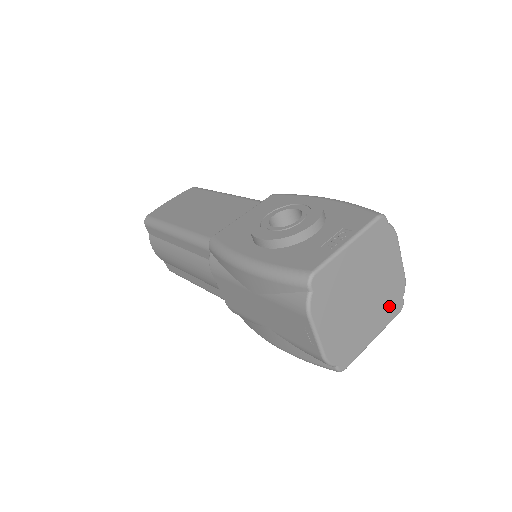
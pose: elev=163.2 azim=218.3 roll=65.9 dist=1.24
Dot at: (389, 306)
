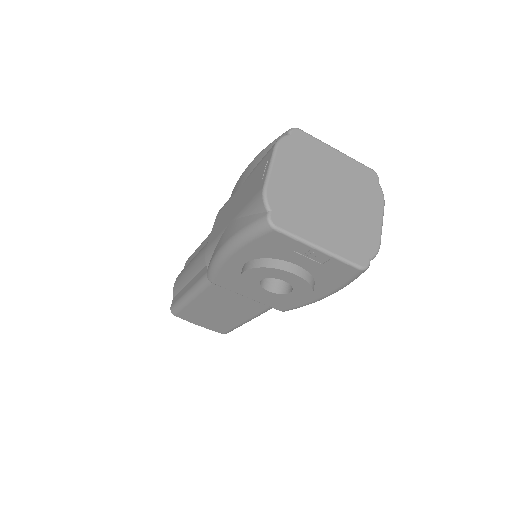
Dot at: (351, 243)
